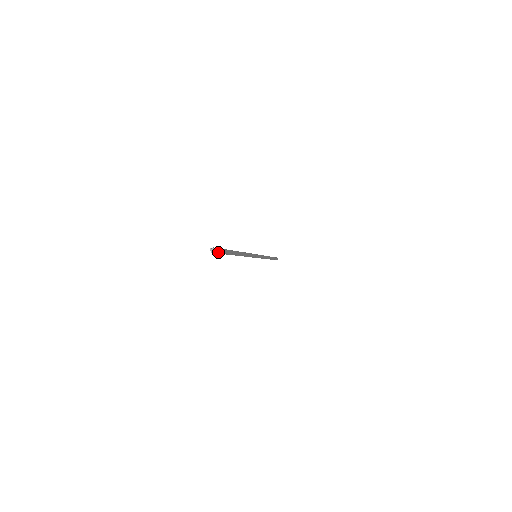
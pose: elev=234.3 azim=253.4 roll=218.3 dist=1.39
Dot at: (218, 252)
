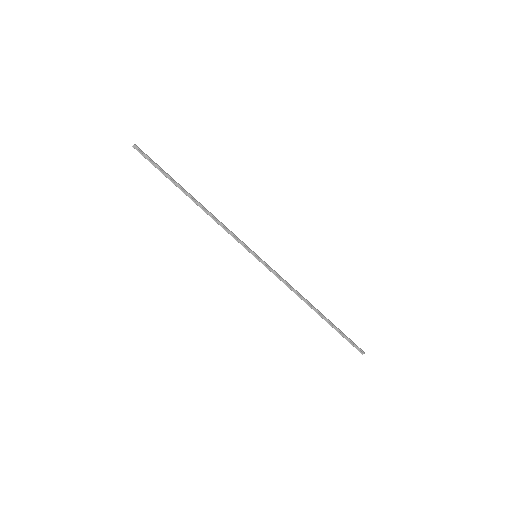
Dot at: (142, 153)
